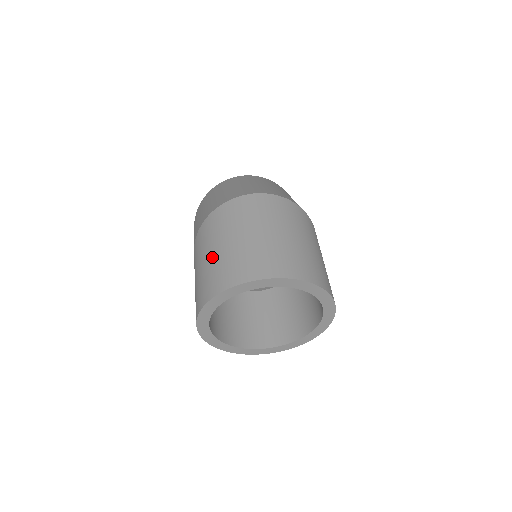
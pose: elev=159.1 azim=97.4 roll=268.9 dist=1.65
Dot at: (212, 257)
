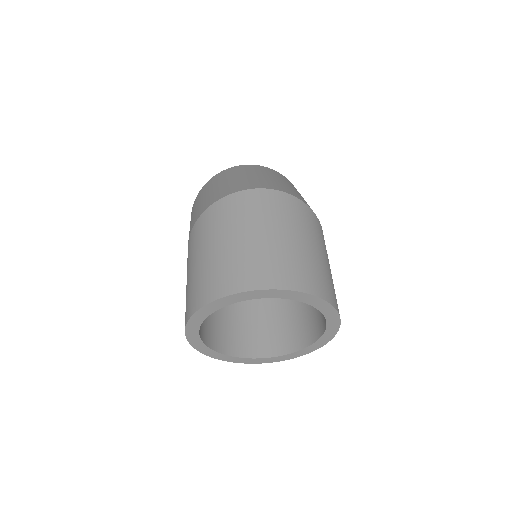
Dot at: (206, 258)
